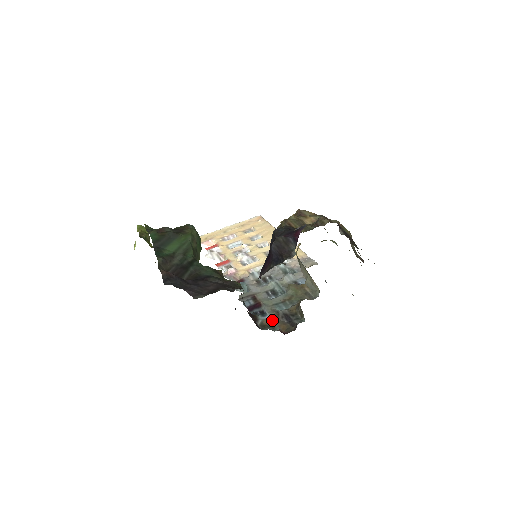
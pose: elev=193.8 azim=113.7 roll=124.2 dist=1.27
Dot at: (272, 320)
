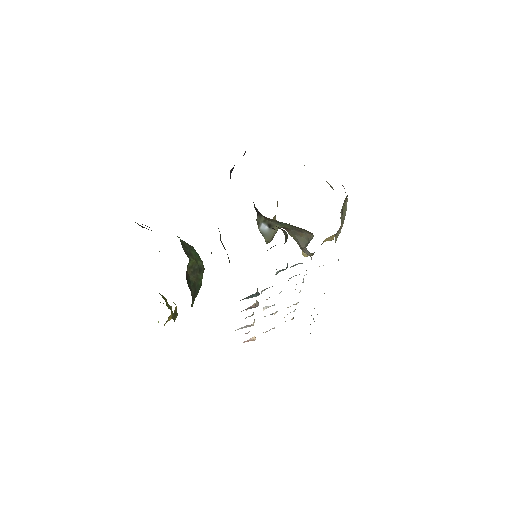
Dot at: occluded
